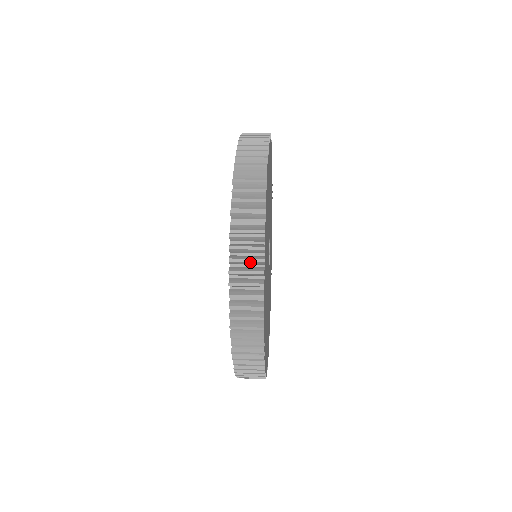
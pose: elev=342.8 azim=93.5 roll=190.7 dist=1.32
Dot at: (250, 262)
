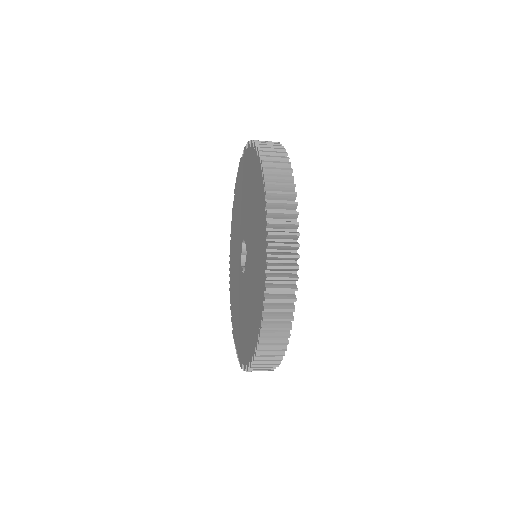
Dot at: (286, 258)
